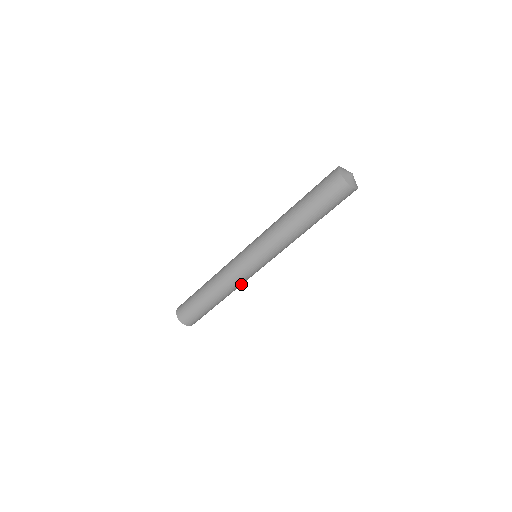
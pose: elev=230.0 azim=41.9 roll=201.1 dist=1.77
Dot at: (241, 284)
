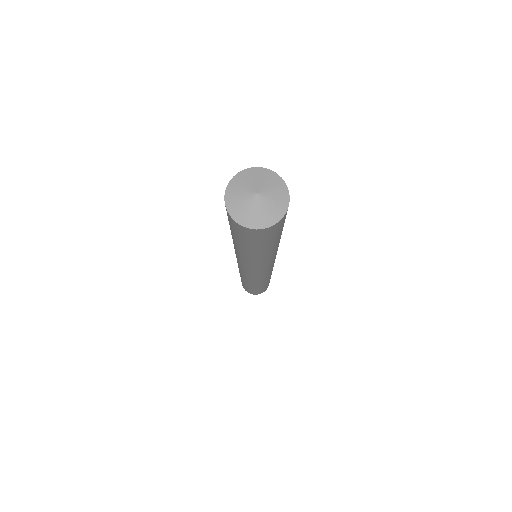
Dot at: (267, 277)
